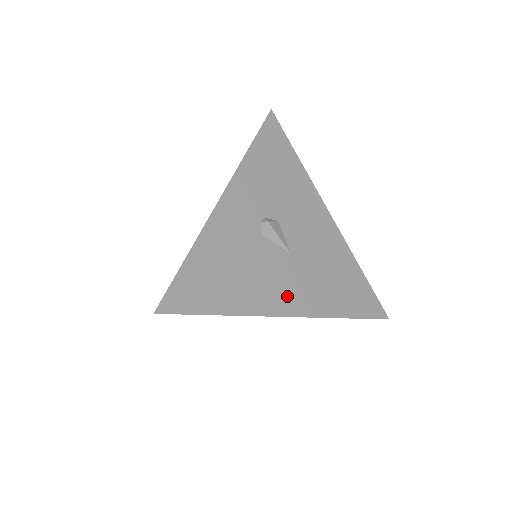
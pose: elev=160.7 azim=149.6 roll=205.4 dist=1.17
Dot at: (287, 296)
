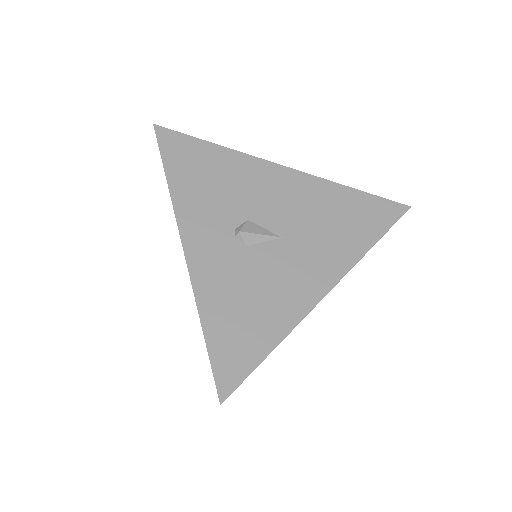
Dot at: (311, 277)
